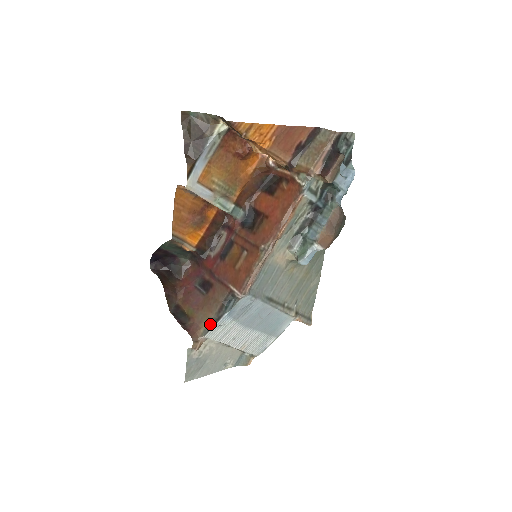
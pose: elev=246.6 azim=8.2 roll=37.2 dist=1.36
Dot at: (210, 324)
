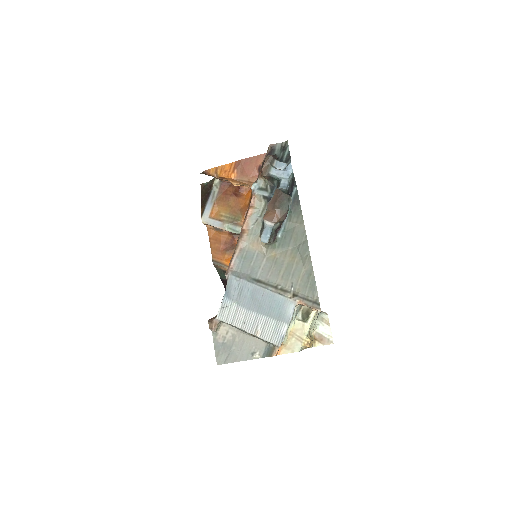
Dot at: (219, 308)
